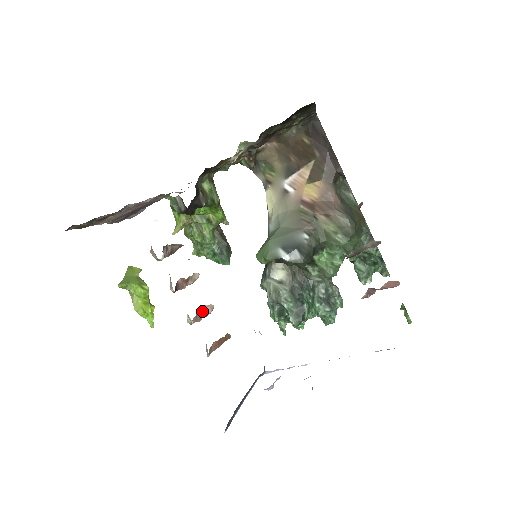
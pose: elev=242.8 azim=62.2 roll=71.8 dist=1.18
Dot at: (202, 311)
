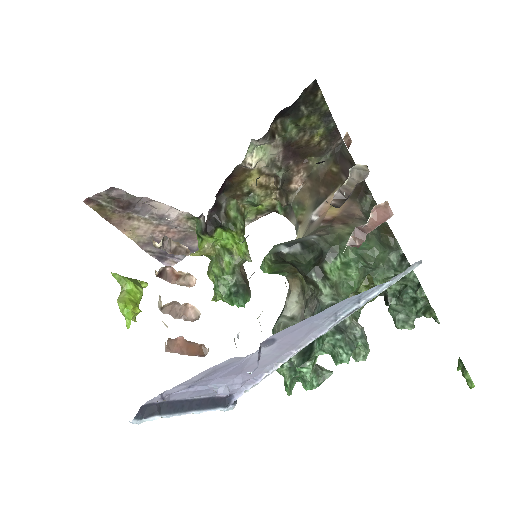
Dot at: (182, 309)
